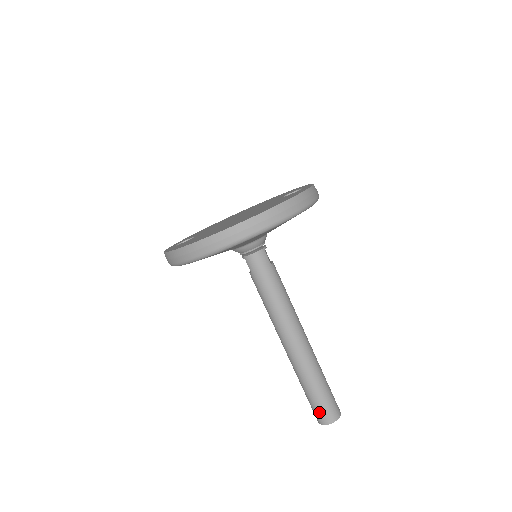
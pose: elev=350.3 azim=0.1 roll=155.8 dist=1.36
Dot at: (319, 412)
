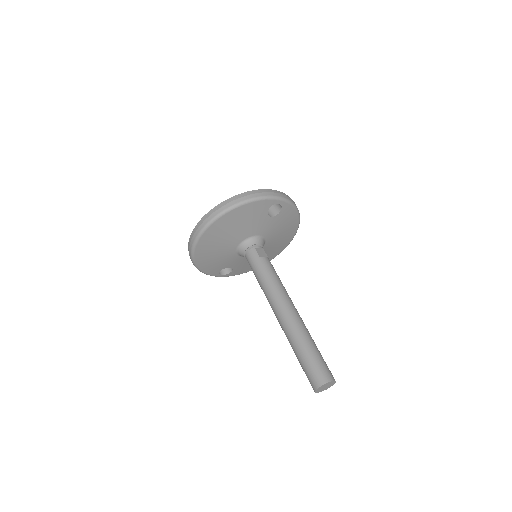
Dot at: (308, 378)
